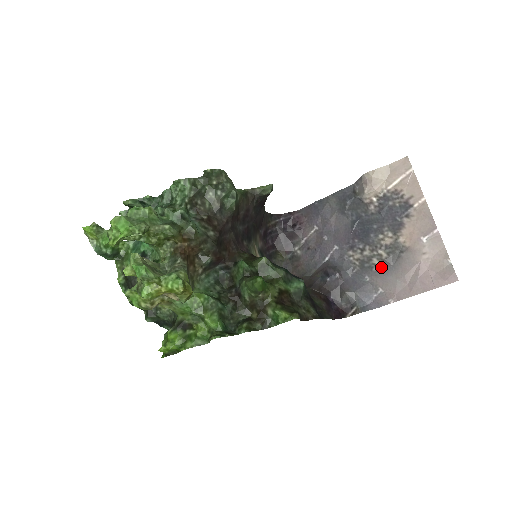
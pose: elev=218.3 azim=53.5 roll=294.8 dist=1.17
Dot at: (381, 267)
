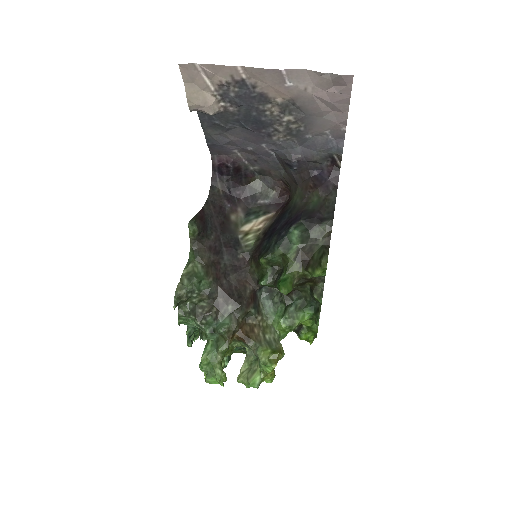
Dot at: (302, 124)
